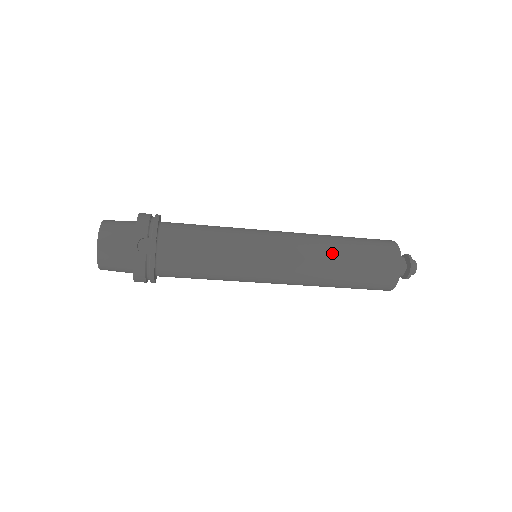
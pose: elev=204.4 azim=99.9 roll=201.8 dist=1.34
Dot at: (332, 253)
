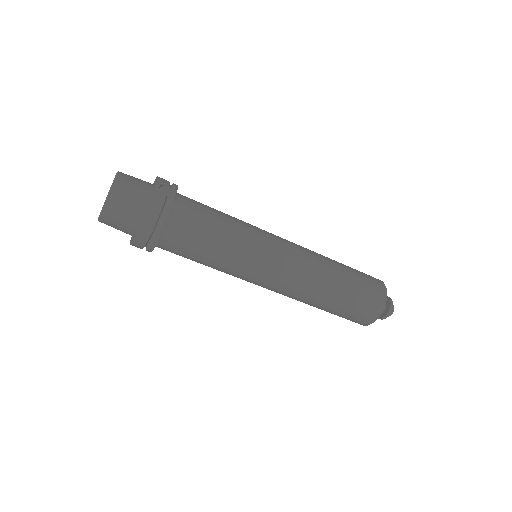
Dot at: (329, 261)
